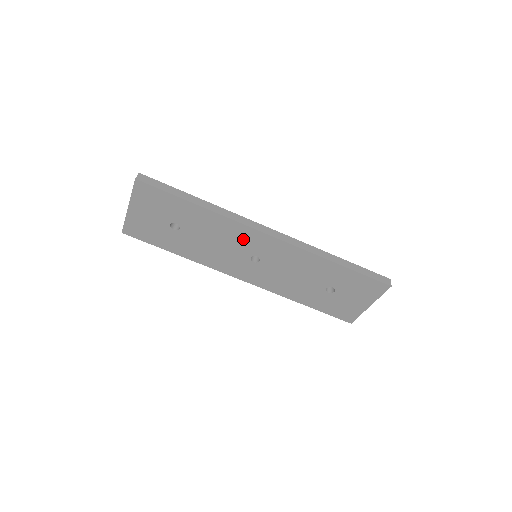
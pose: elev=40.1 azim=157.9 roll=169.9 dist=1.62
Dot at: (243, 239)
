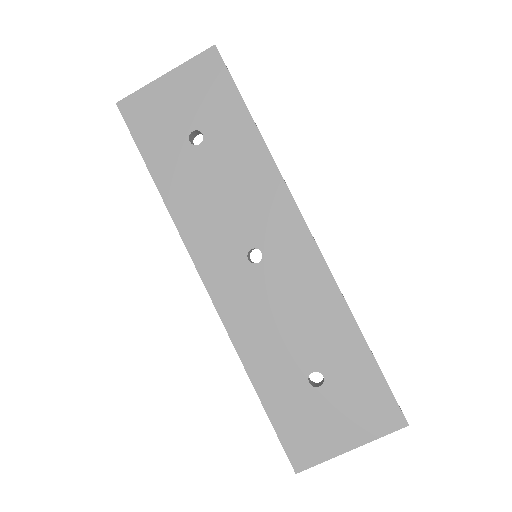
Dot at: (268, 212)
